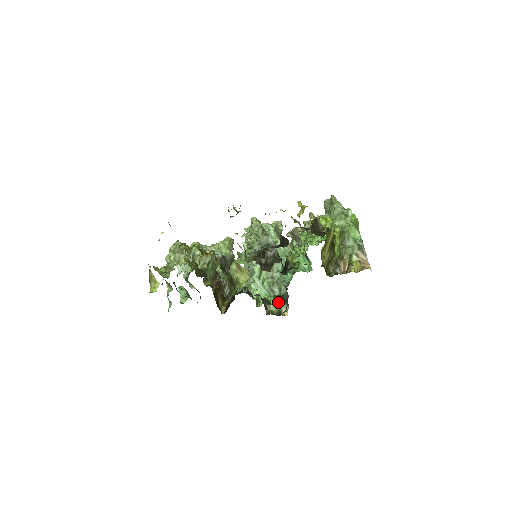
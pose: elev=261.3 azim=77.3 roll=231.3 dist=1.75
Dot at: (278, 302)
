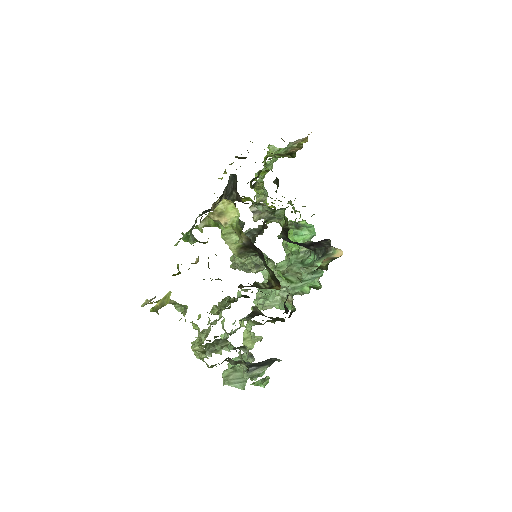
Dot at: (323, 260)
